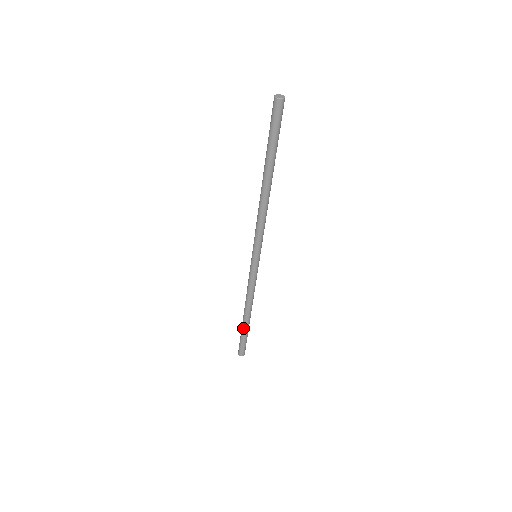
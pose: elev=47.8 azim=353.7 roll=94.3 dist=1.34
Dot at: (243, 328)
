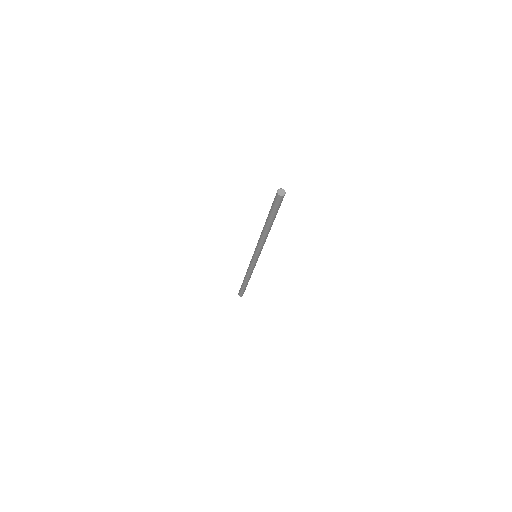
Dot at: (244, 286)
